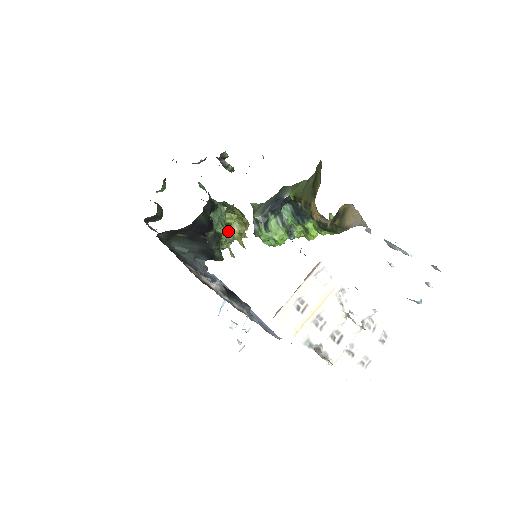
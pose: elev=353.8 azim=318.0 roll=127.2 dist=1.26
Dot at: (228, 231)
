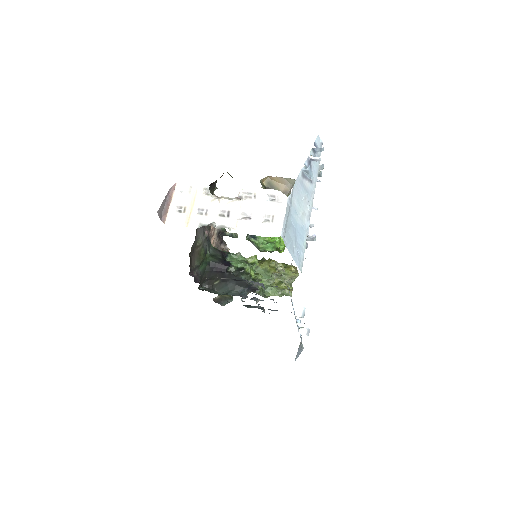
Dot at: (249, 264)
